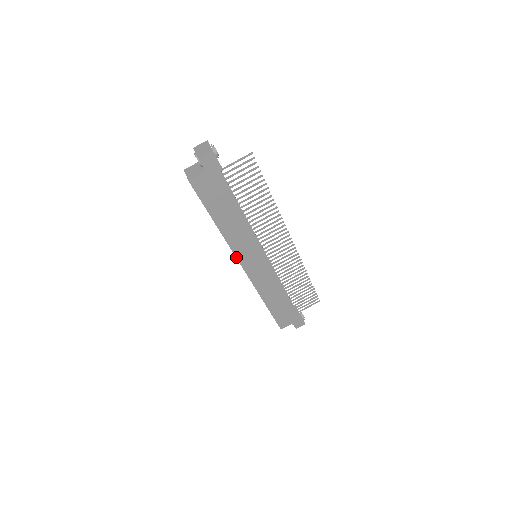
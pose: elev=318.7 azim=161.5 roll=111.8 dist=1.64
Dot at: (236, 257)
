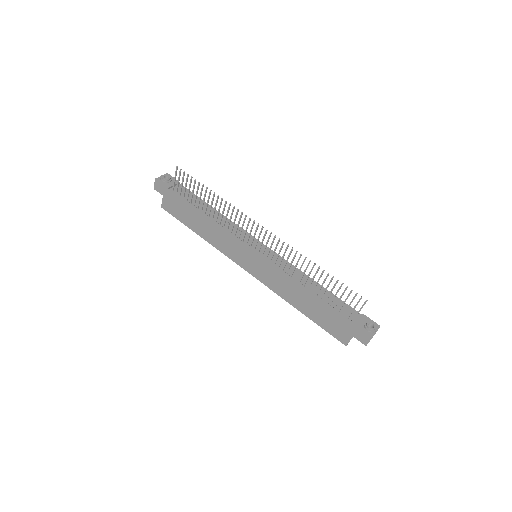
Dot at: (232, 260)
